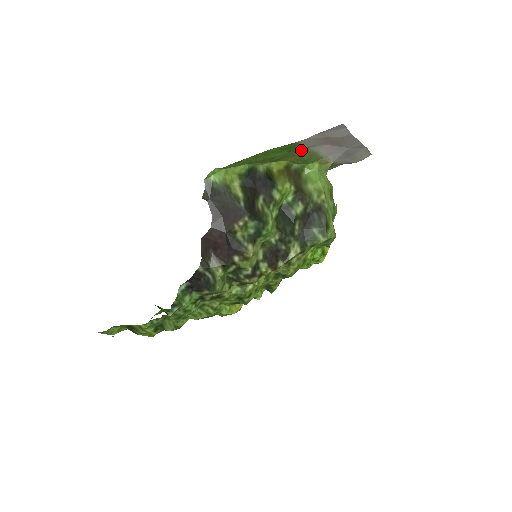
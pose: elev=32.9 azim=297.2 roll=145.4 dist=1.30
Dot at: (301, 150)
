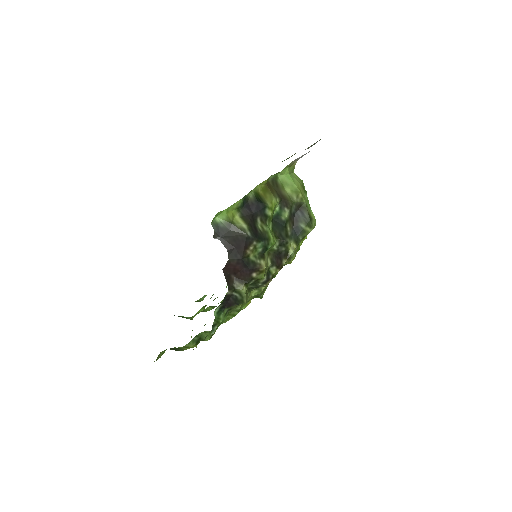
Dot at: occluded
